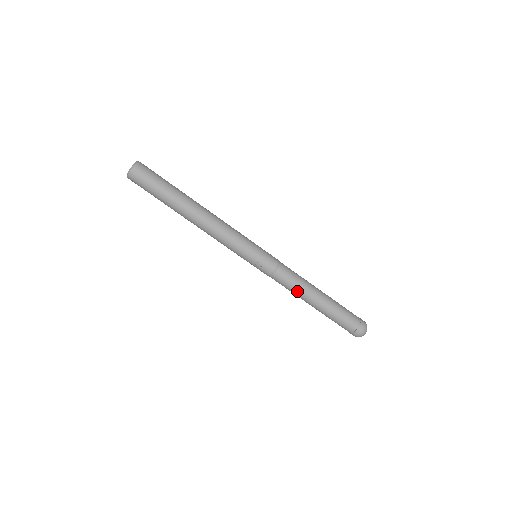
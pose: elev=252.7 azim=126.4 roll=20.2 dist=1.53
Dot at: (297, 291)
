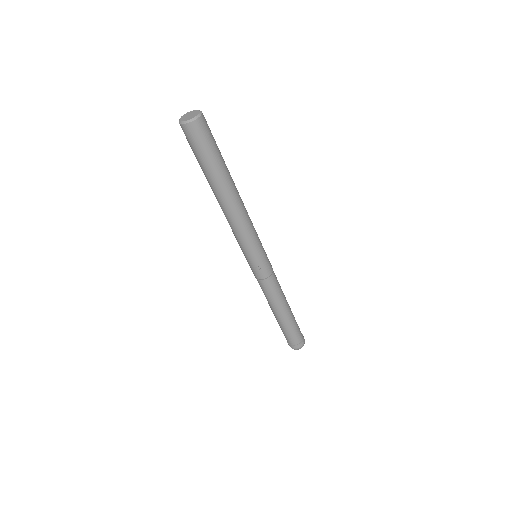
Dot at: (274, 300)
